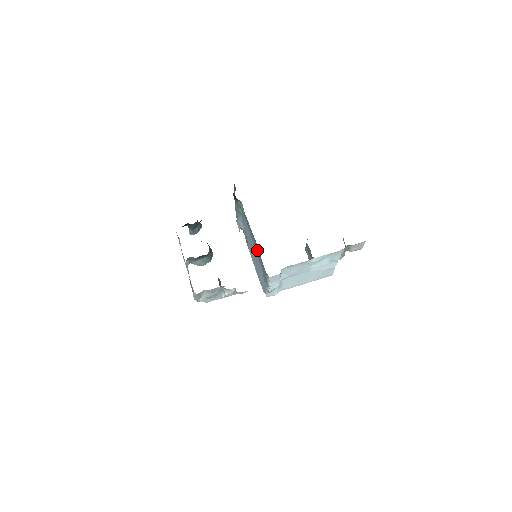
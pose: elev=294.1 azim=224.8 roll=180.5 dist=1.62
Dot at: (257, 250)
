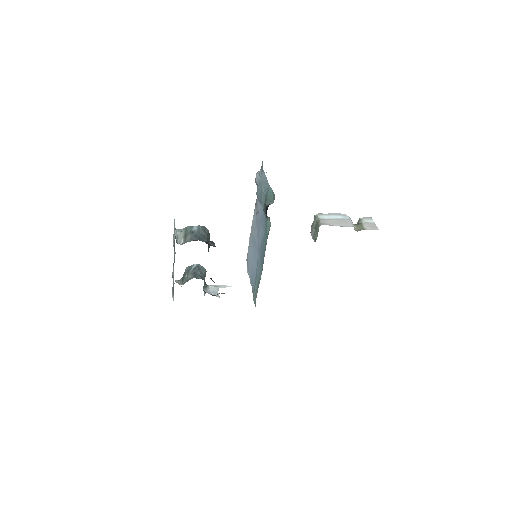
Dot at: (259, 271)
